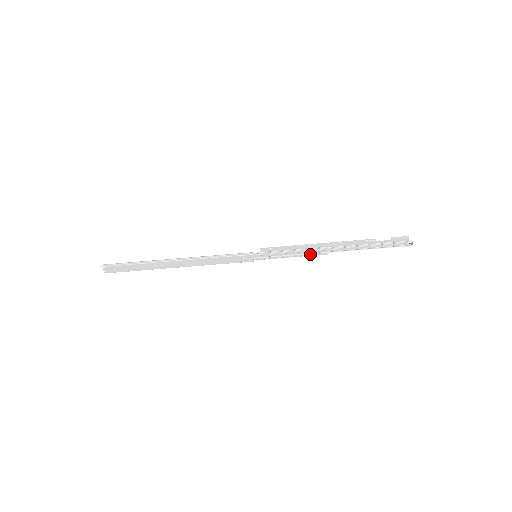
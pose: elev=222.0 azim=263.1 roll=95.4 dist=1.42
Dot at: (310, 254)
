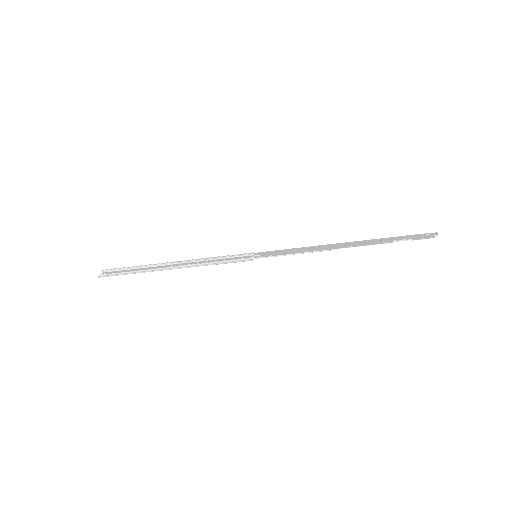
Dot at: occluded
